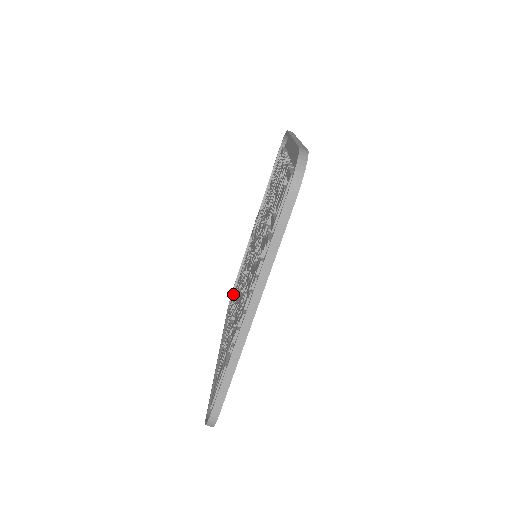
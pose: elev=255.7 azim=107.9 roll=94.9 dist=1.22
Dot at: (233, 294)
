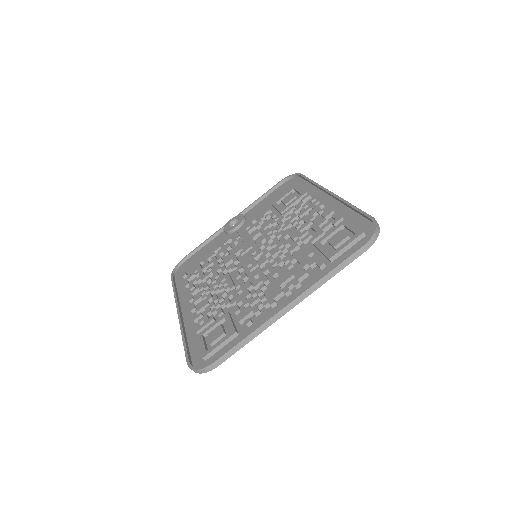
Dot at: (178, 266)
